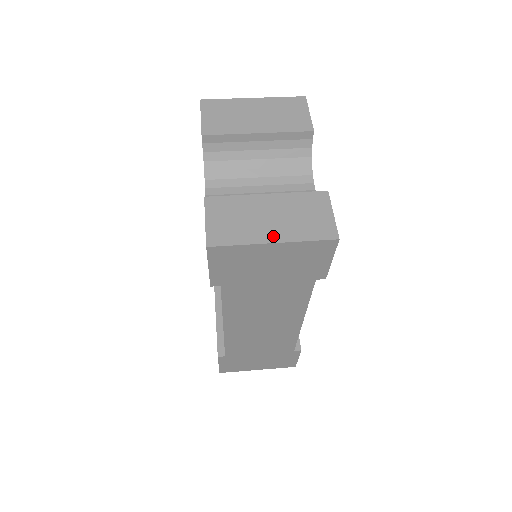
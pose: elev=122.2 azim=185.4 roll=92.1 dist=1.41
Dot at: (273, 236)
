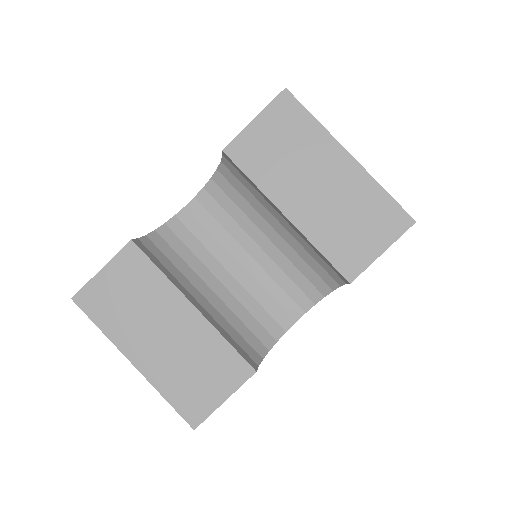
Dot at: (140, 357)
